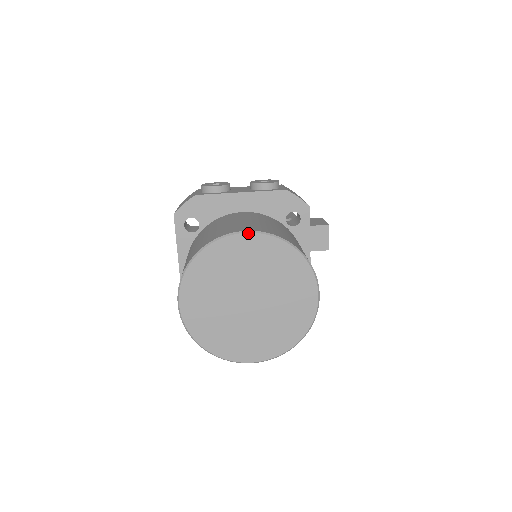
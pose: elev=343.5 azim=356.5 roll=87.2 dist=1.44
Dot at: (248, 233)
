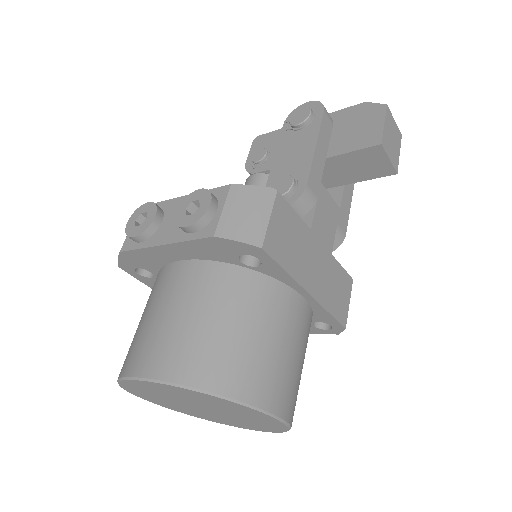
Dot at: (143, 381)
